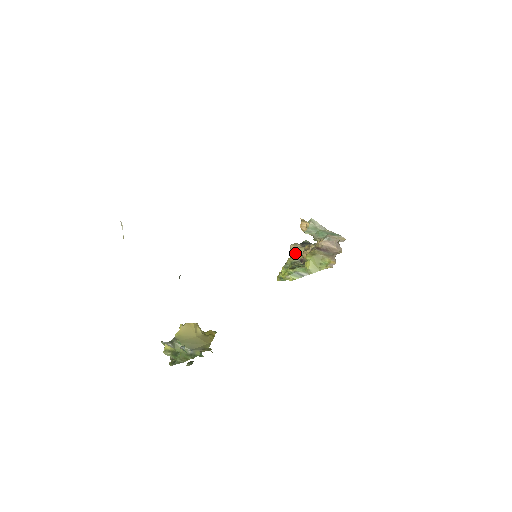
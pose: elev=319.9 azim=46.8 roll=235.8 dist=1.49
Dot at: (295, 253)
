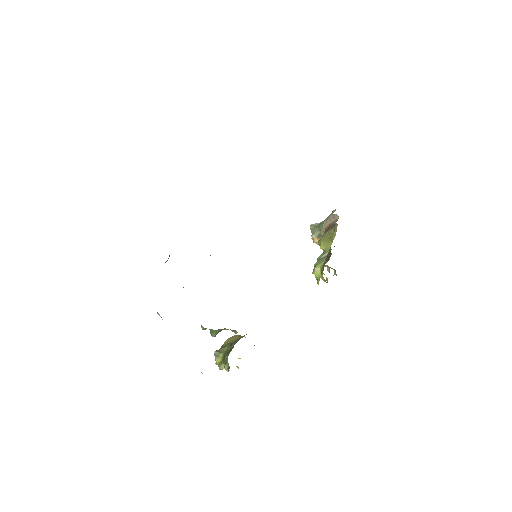
Dot at: occluded
